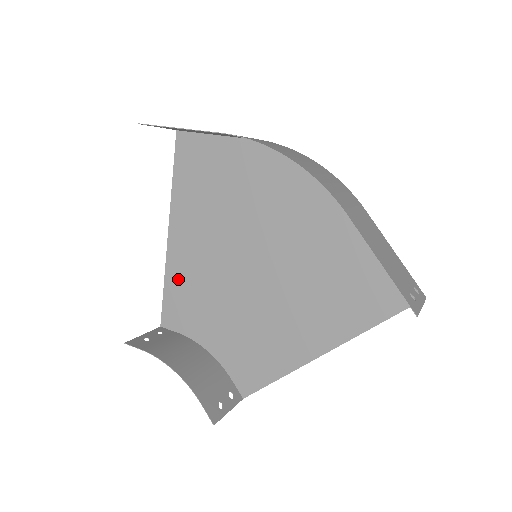
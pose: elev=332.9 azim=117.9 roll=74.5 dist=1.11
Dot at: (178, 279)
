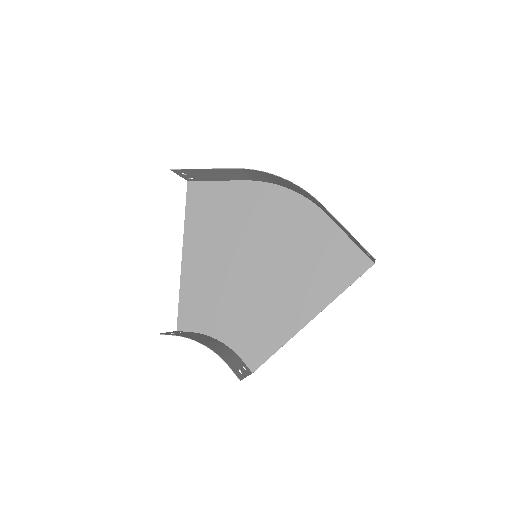
Dot at: (192, 288)
